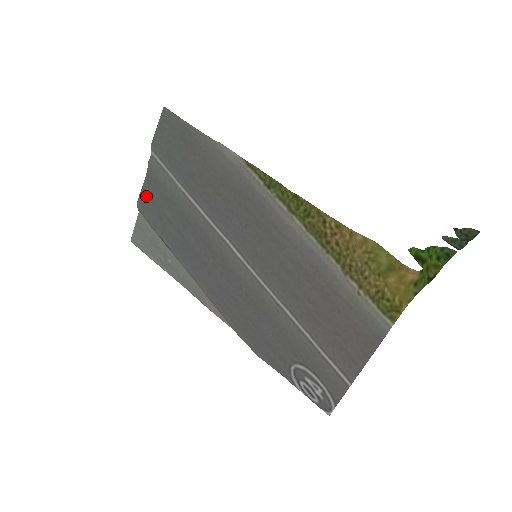
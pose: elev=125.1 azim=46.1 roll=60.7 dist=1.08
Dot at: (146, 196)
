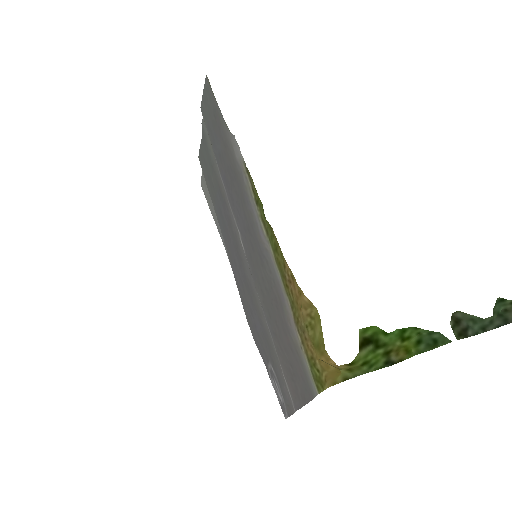
Dot at: (202, 154)
